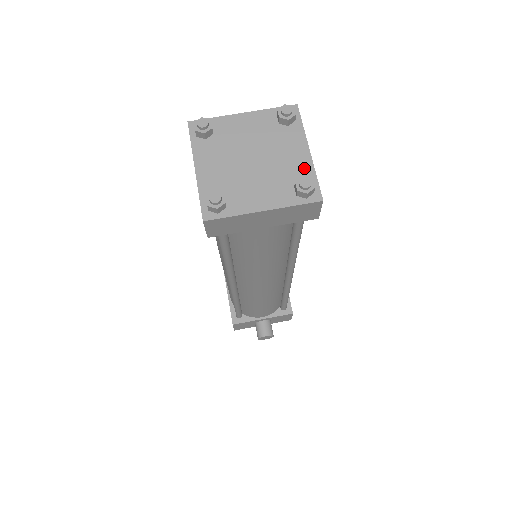
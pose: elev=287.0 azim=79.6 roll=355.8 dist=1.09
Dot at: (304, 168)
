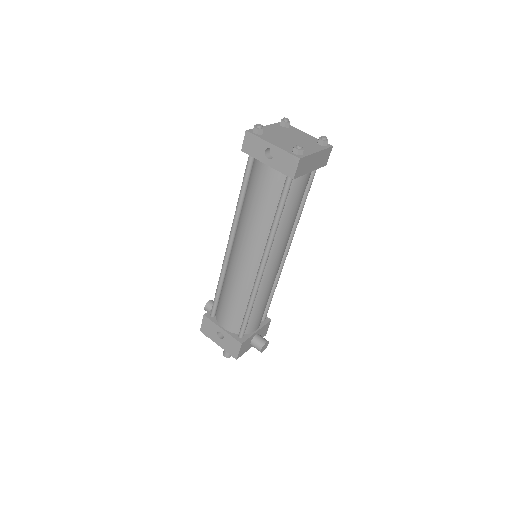
Dot at: (313, 138)
